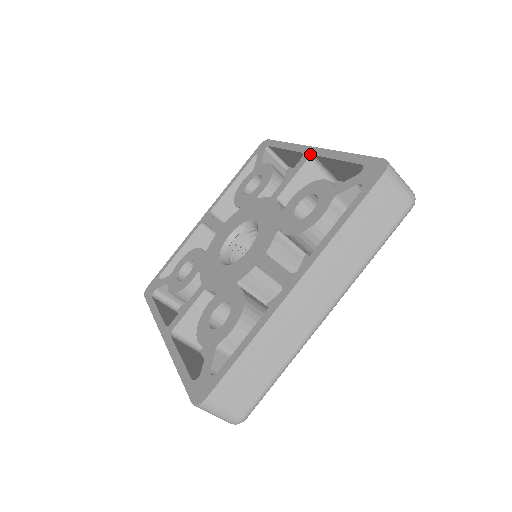
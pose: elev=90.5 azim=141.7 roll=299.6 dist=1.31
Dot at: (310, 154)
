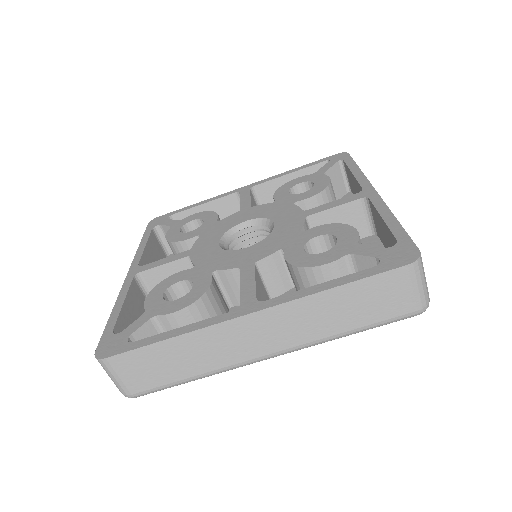
Dot at: (367, 195)
